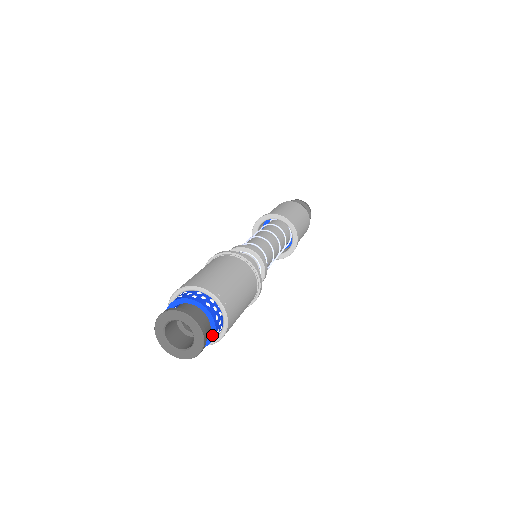
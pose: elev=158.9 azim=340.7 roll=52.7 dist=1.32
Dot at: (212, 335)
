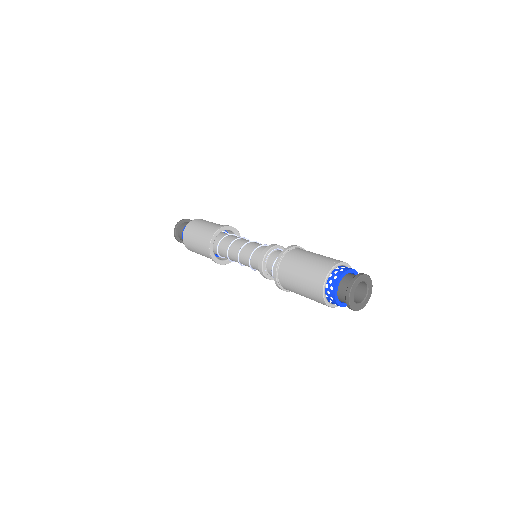
Dot at: occluded
